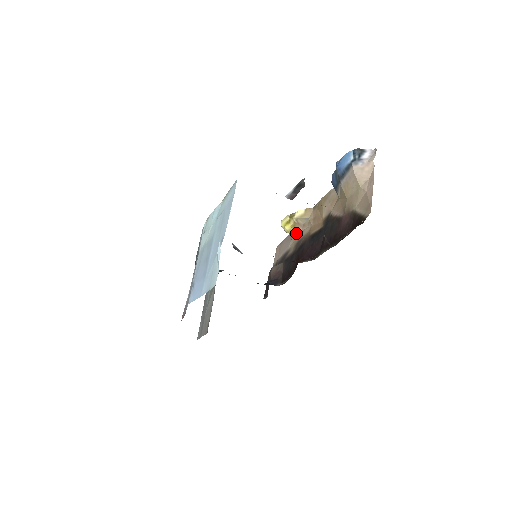
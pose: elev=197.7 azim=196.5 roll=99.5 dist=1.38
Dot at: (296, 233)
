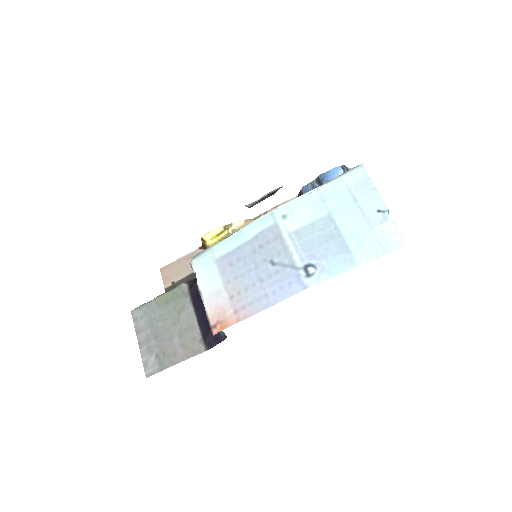
Dot at: occluded
